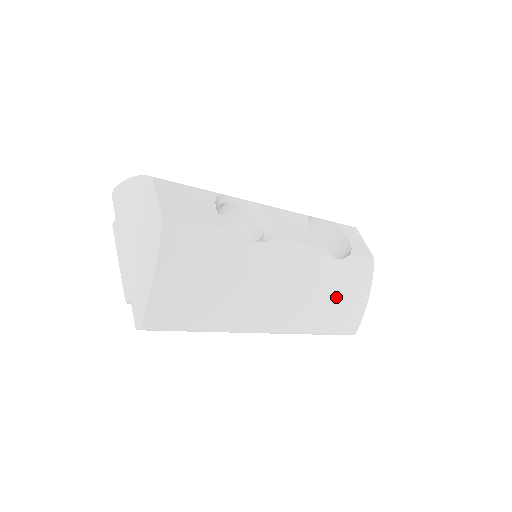
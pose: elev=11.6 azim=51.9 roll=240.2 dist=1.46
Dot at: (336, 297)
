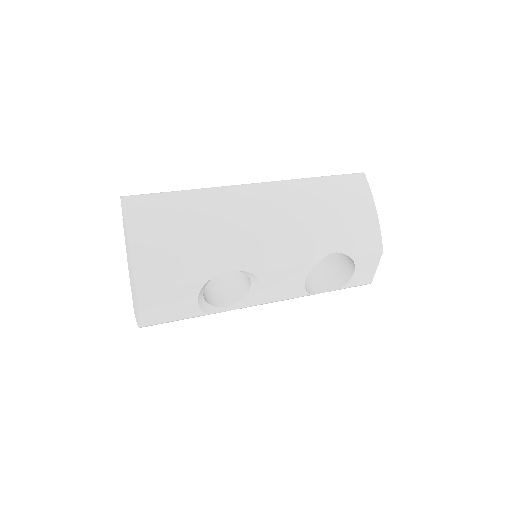
Dot at: occluded
